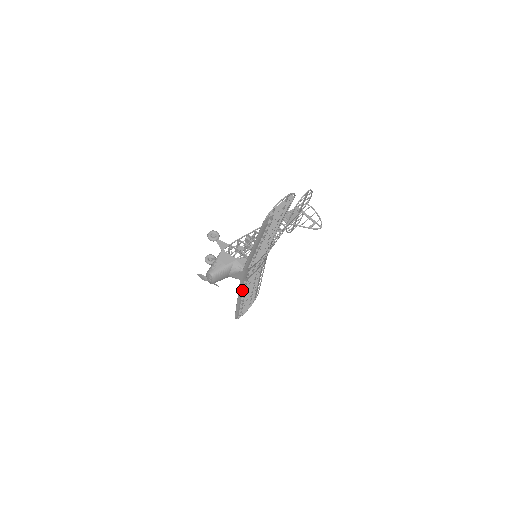
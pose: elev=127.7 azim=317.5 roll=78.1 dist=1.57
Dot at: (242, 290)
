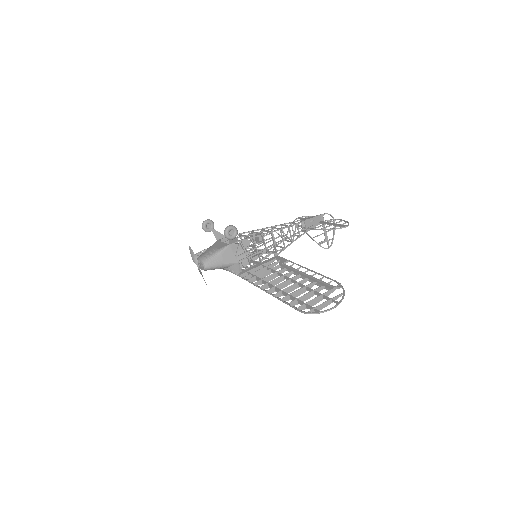
Dot at: occluded
